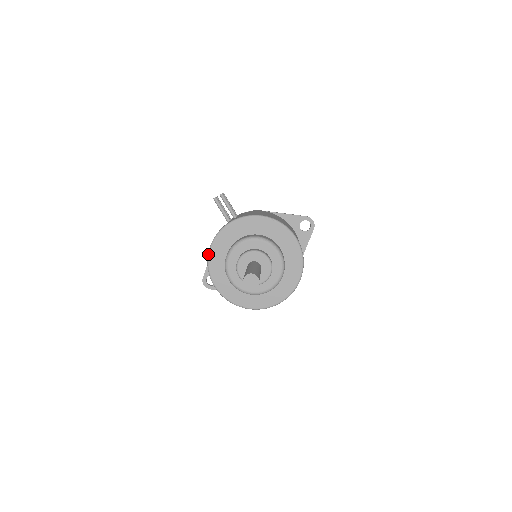
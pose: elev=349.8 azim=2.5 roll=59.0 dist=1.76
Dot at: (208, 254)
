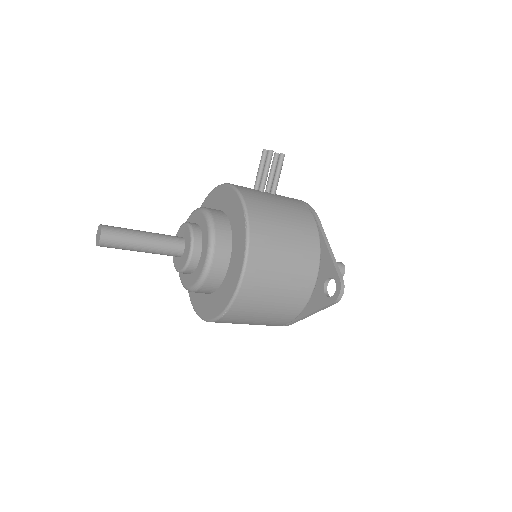
Dot at: (205, 199)
